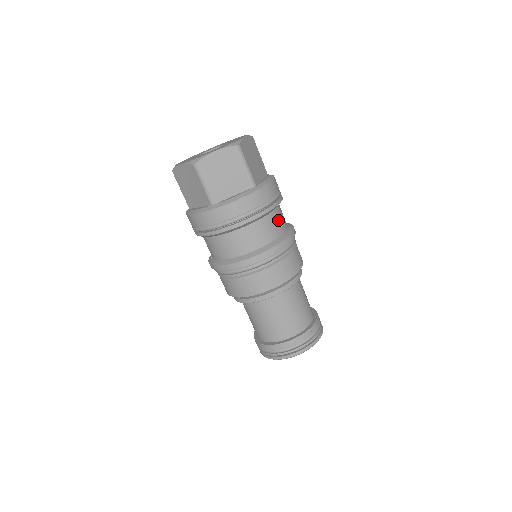
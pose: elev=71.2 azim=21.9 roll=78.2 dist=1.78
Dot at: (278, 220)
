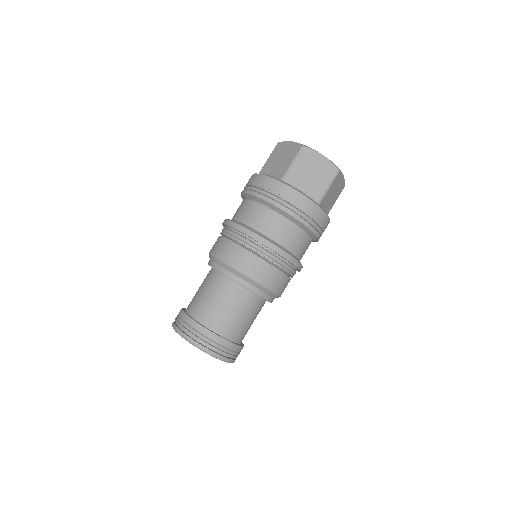
Dot at: (303, 245)
